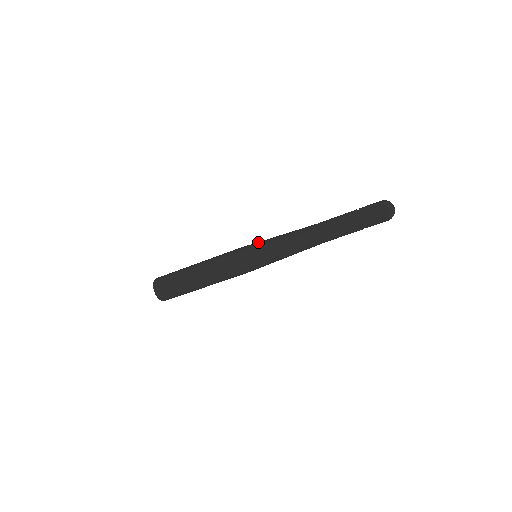
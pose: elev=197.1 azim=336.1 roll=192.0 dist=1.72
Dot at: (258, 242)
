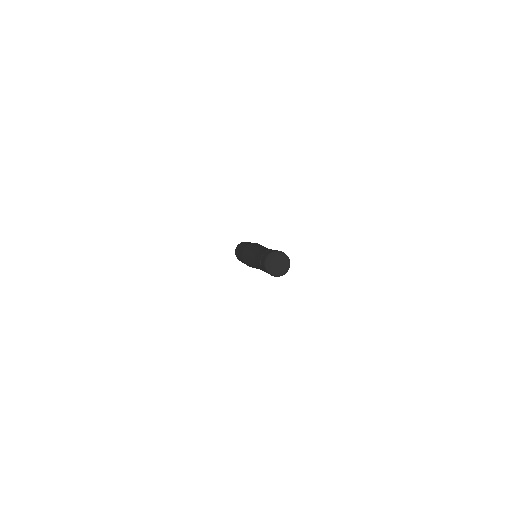
Dot at: (248, 247)
